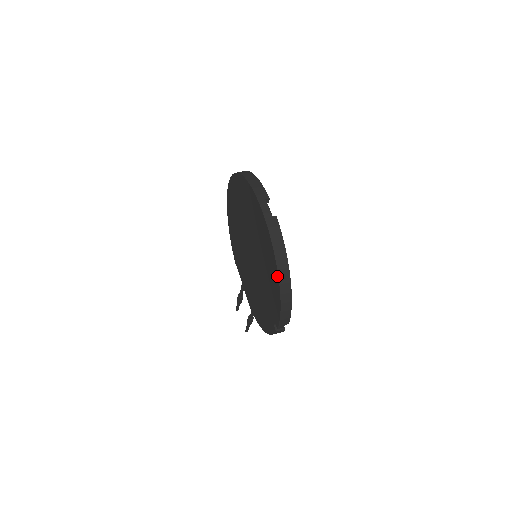
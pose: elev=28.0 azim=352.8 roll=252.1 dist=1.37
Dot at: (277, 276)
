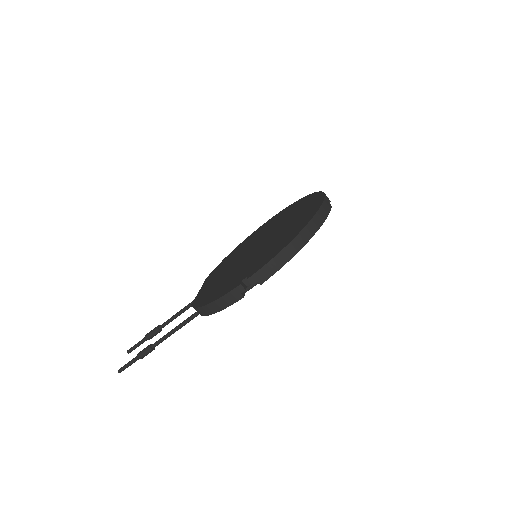
Dot at: (304, 226)
